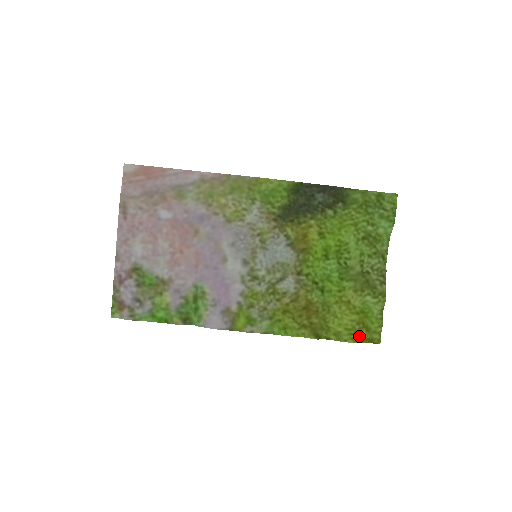
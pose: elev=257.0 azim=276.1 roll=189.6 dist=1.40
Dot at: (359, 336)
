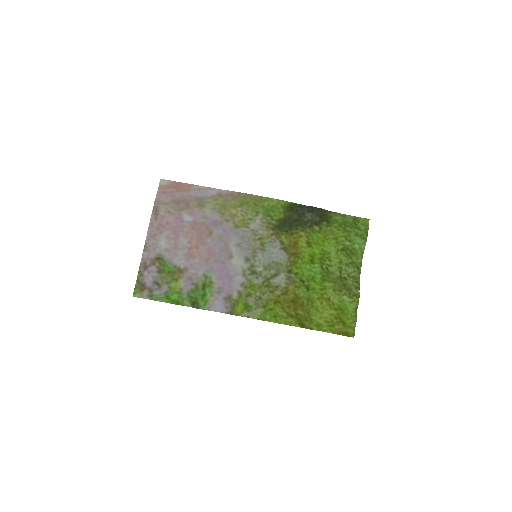
Dot at: (337, 328)
